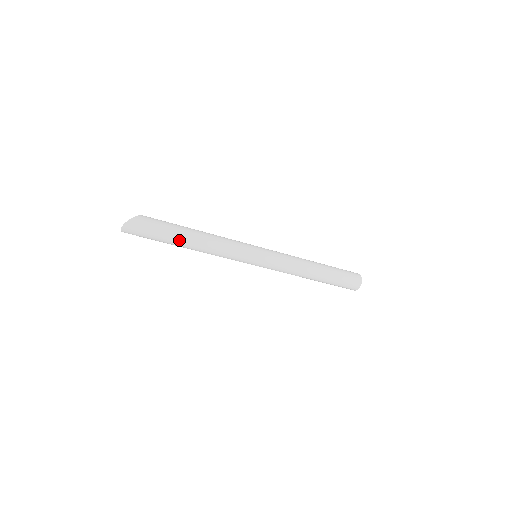
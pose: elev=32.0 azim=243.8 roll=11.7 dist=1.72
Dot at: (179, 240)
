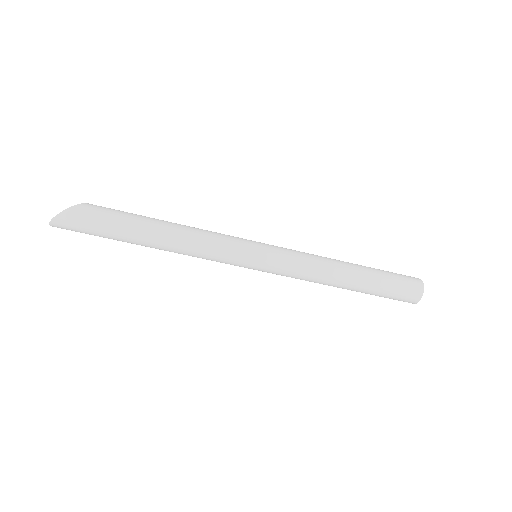
Dot at: (134, 240)
